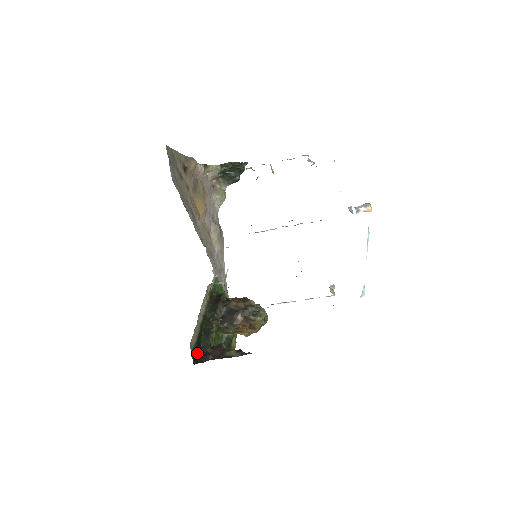
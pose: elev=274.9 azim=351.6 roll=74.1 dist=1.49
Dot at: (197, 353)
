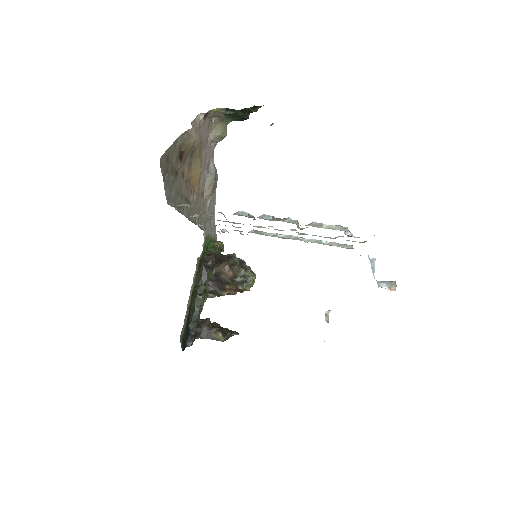
Dot at: (186, 337)
